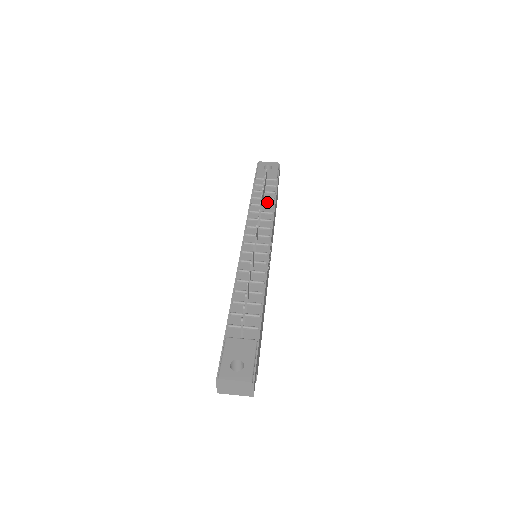
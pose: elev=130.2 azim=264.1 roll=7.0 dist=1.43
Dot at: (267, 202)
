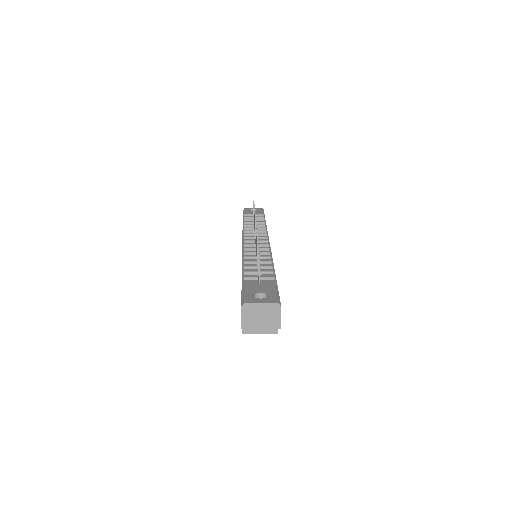
Dot at: occluded
